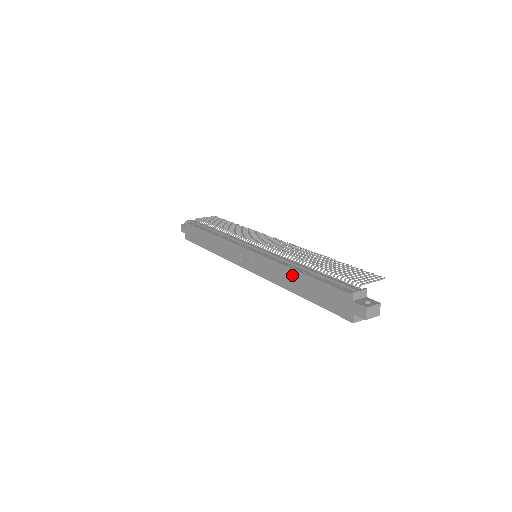
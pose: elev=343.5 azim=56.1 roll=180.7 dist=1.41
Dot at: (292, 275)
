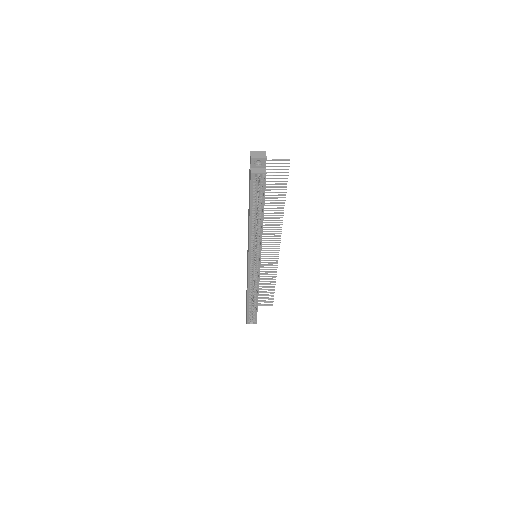
Dot at: (248, 214)
